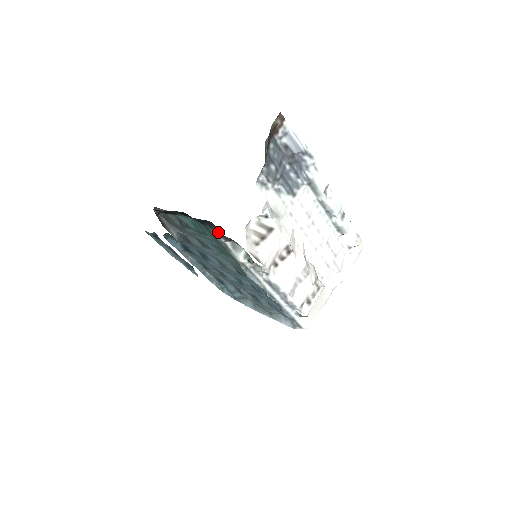
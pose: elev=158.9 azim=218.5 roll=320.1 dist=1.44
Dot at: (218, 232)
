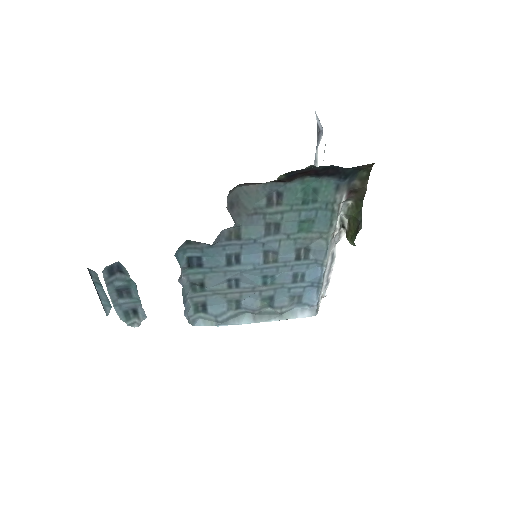
Dot at: (350, 188)
